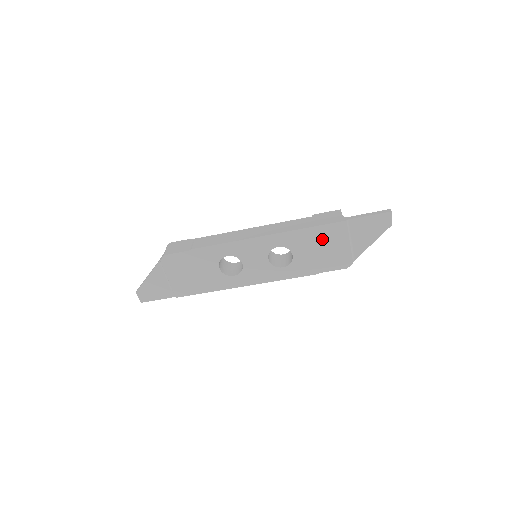
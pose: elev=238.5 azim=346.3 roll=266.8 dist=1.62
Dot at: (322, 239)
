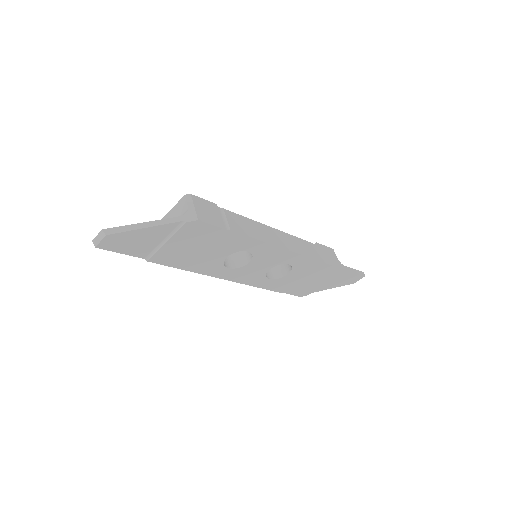
Dot at: (317, 273)
